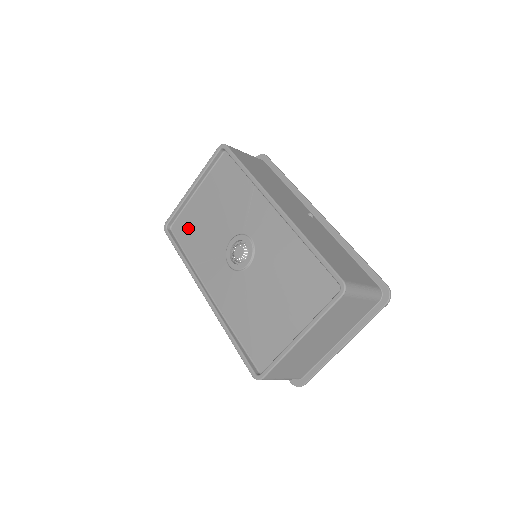
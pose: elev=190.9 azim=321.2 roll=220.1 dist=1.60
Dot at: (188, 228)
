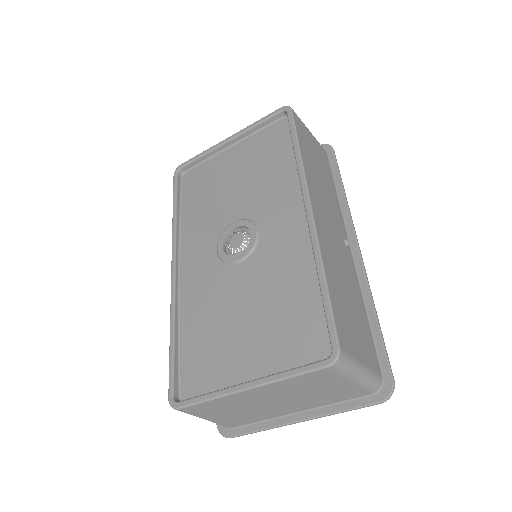
Dot at: (199, 184)
